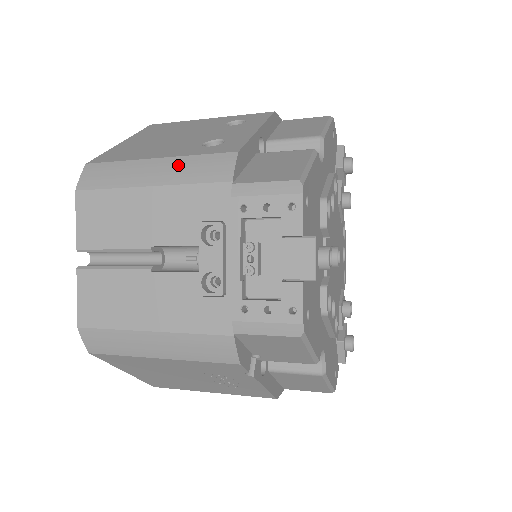
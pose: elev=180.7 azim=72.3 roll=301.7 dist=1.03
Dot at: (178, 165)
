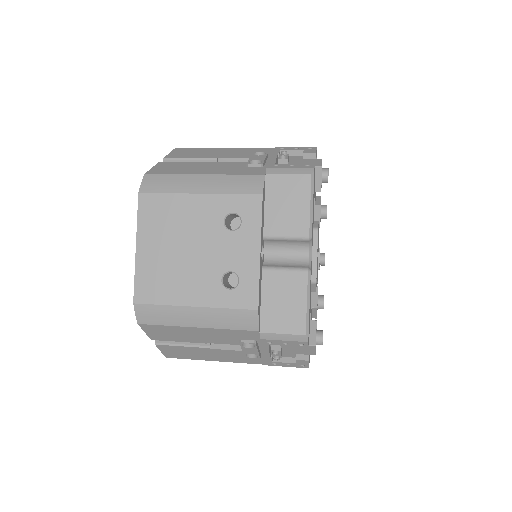
Dot at: (214, 315)
